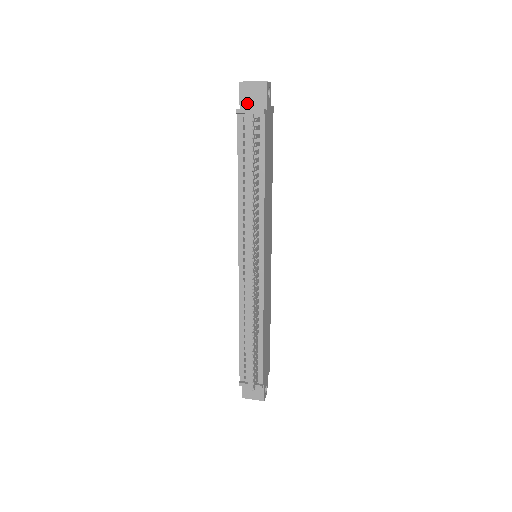
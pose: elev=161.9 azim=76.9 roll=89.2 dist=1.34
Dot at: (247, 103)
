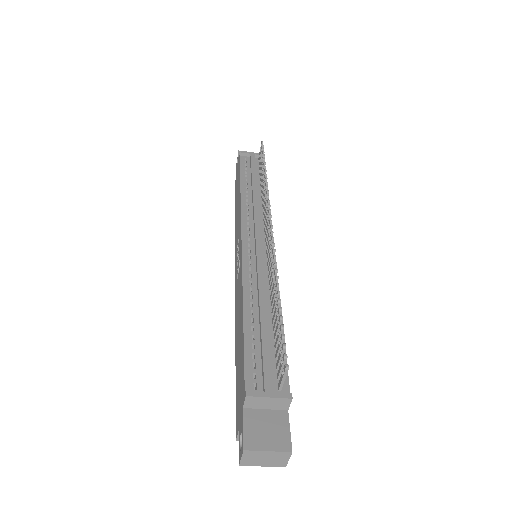
Dot at: occluded
